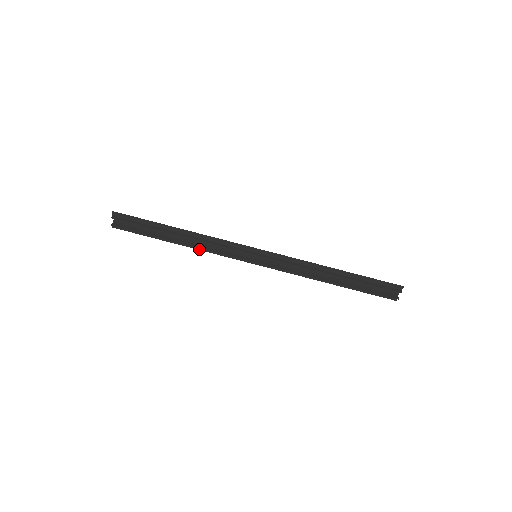
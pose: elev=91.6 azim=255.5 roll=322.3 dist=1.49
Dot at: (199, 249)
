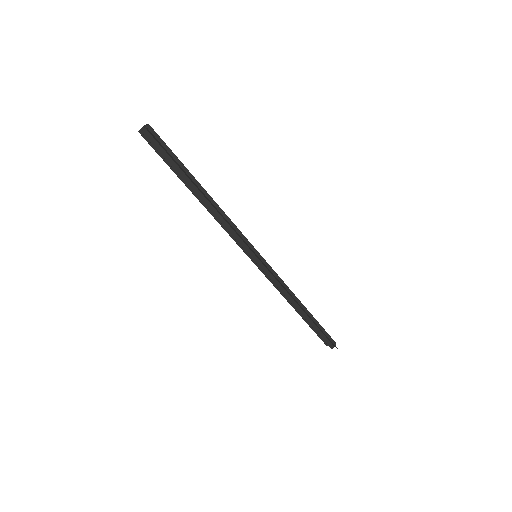
Dot at: occluded
